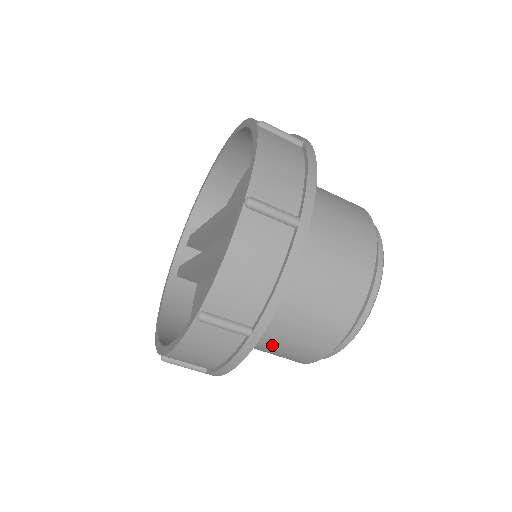
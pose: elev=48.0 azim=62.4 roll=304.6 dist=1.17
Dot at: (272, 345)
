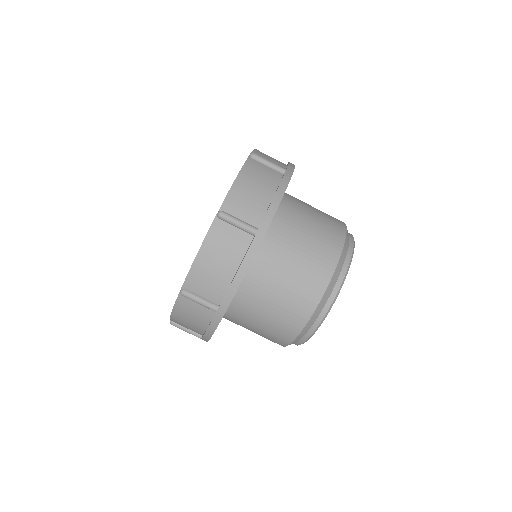
Dot at: (300, 234)
